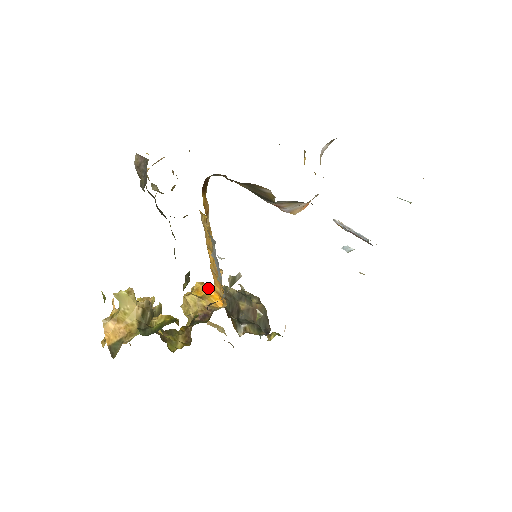
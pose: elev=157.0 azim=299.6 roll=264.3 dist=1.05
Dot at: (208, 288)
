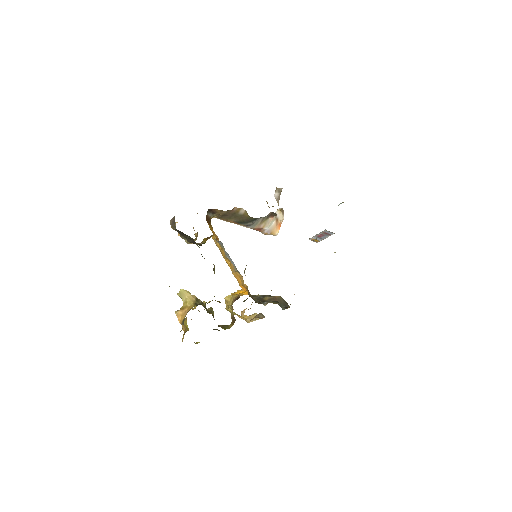
Dot at: (238, 291)
